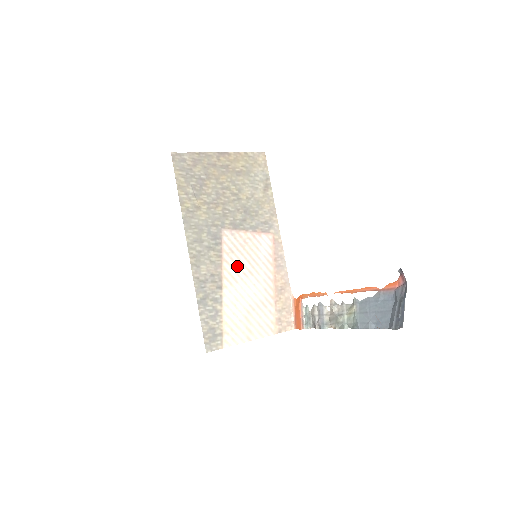
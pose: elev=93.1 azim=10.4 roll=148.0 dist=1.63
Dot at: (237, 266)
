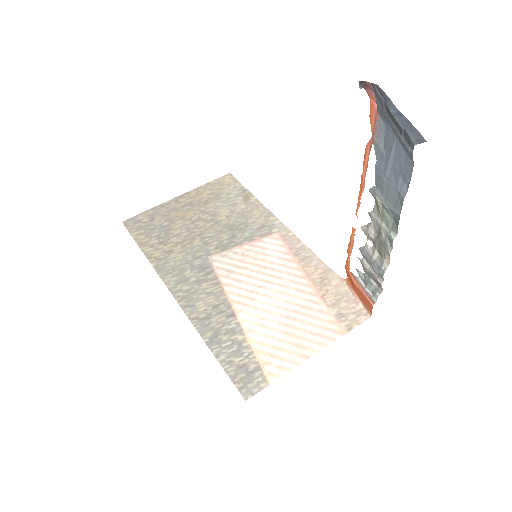
Dot at: (245, 283)
